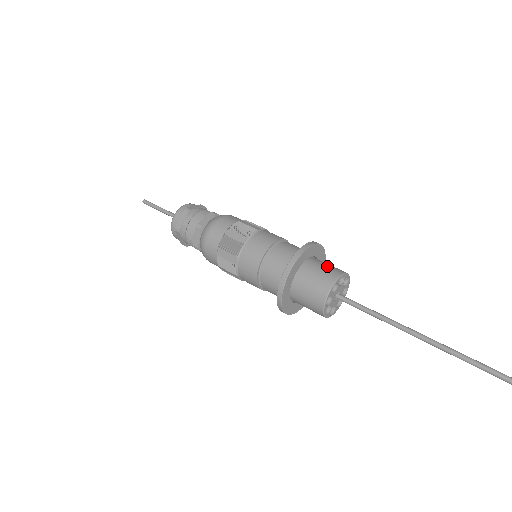
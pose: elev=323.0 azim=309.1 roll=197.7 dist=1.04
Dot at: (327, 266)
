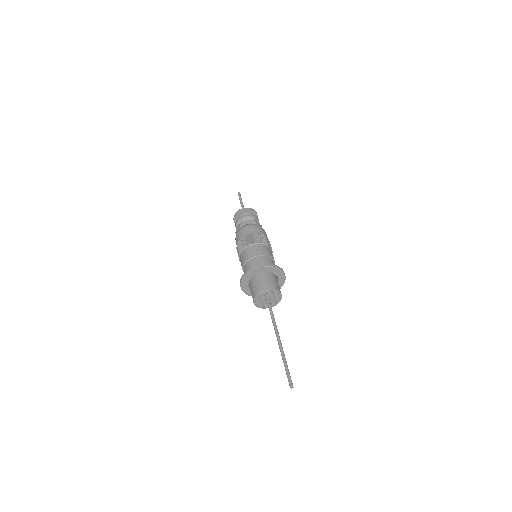
Dot at: (256, 285)
